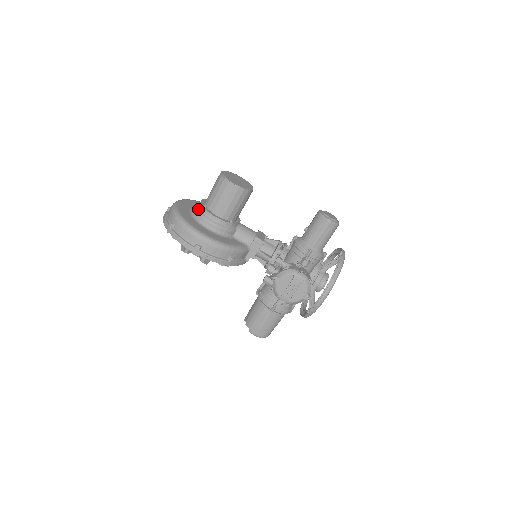
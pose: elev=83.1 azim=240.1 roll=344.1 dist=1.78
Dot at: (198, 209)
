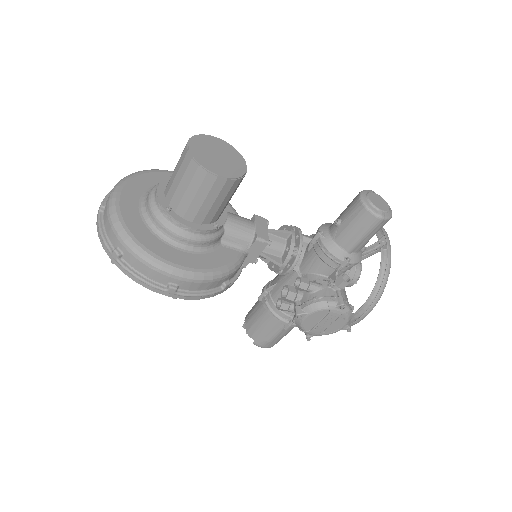
Dot at: (156, 213)
